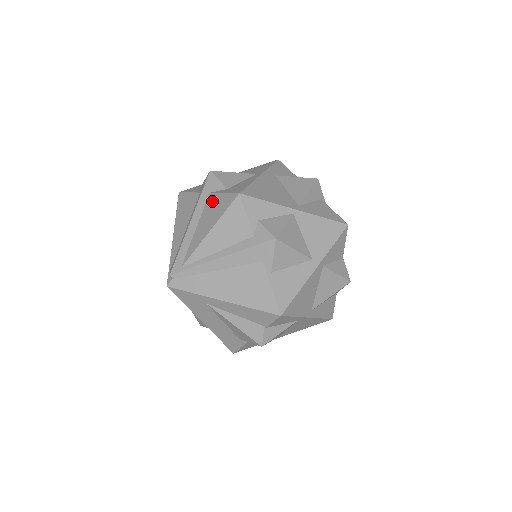
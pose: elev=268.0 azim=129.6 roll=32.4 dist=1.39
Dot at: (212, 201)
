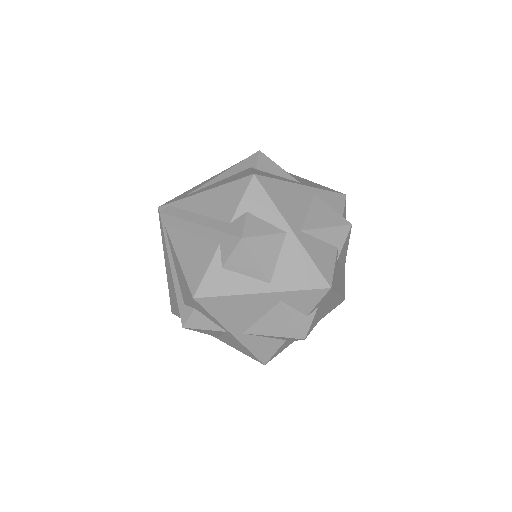
Dot at: (207, 252)
